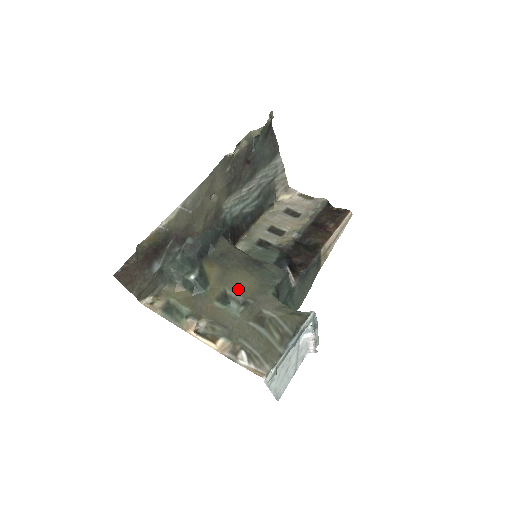
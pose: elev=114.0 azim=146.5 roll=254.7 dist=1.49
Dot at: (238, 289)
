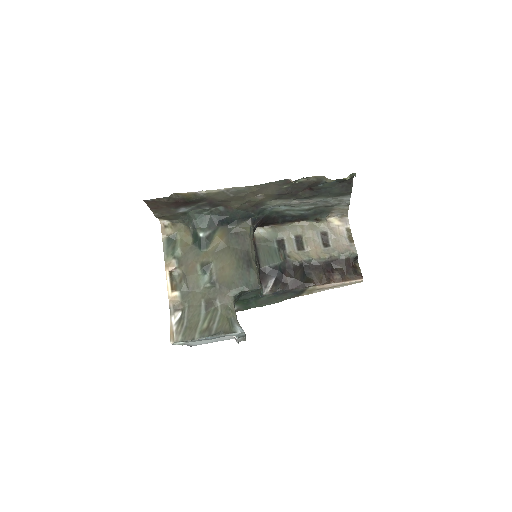
Dot at: (219, 270)
